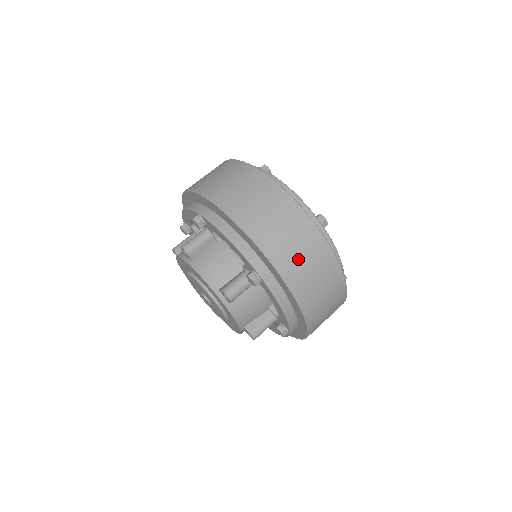
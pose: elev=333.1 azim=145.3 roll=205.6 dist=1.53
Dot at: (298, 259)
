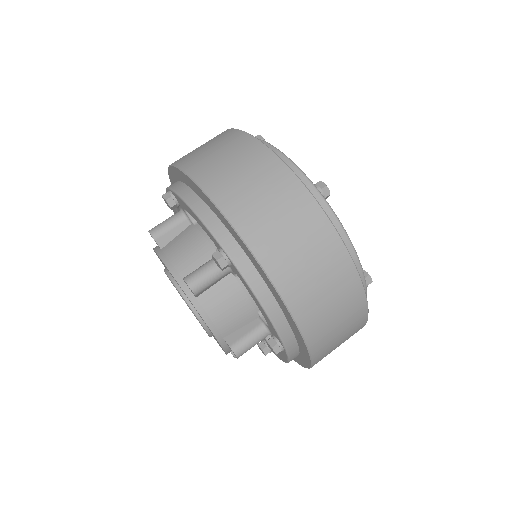
Dot at: (276, 229)
